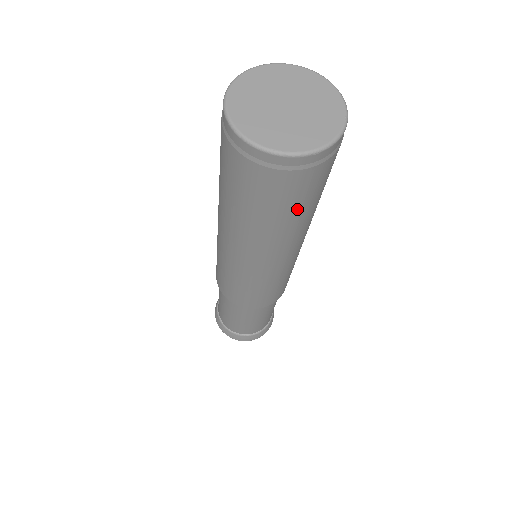
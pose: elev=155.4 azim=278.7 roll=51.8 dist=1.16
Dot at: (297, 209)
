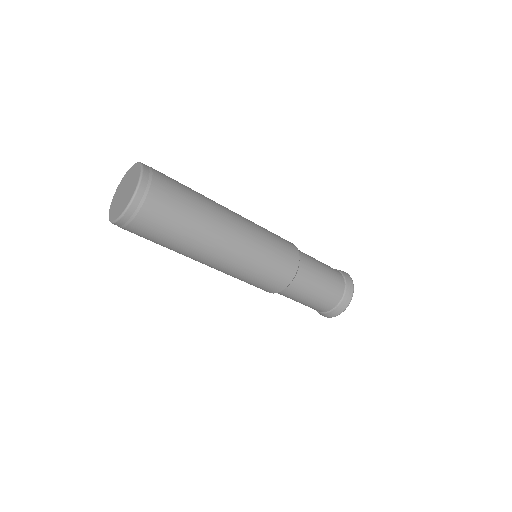
Dot at: (167, 237)
